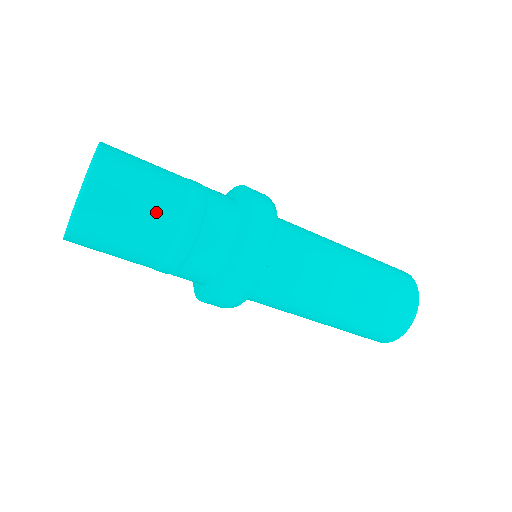
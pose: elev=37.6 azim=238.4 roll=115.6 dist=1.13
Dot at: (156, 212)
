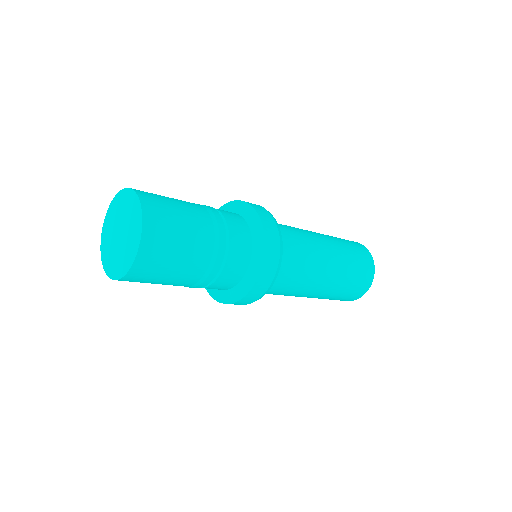
Dot at: (180, 279)
